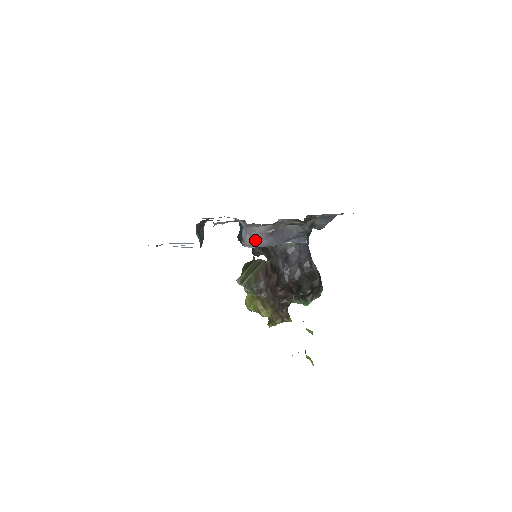
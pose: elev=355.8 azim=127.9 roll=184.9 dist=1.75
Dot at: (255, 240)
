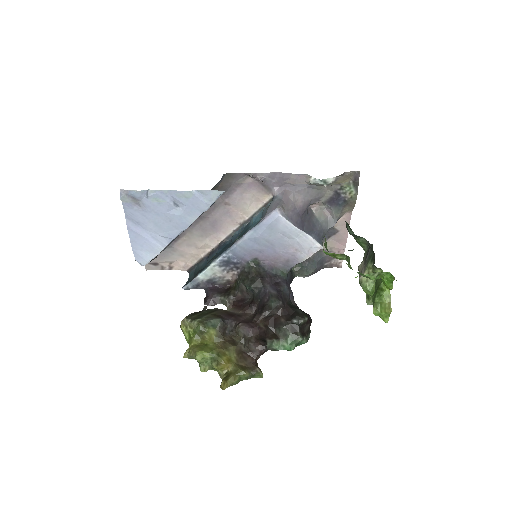
Dot at: (289, 208)
